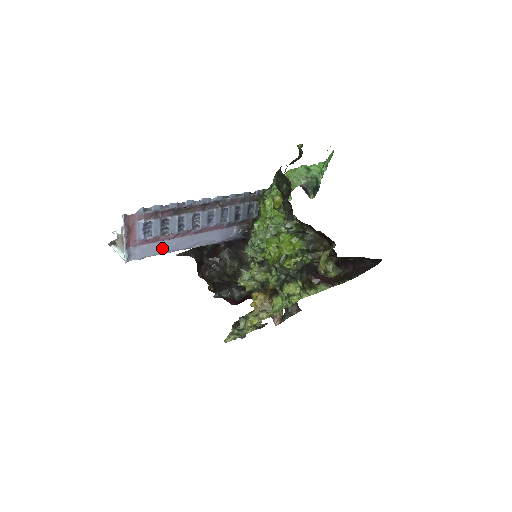
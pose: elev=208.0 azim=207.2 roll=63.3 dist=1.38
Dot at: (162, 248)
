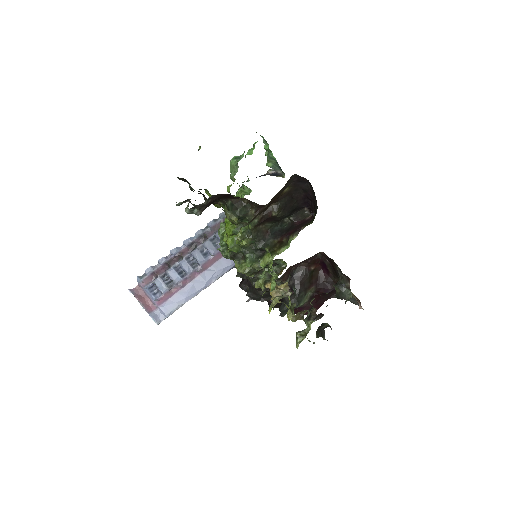
Dot at: (181, 298)
